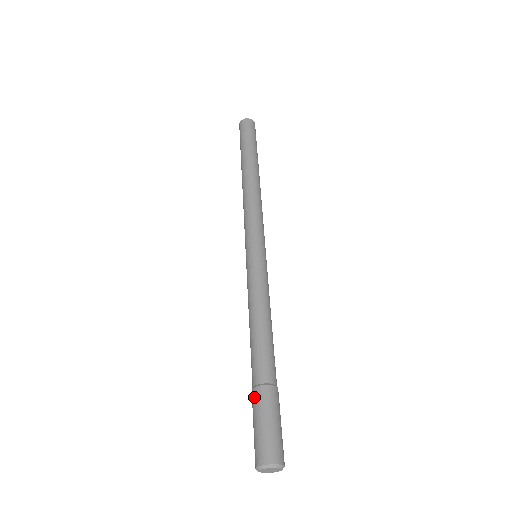
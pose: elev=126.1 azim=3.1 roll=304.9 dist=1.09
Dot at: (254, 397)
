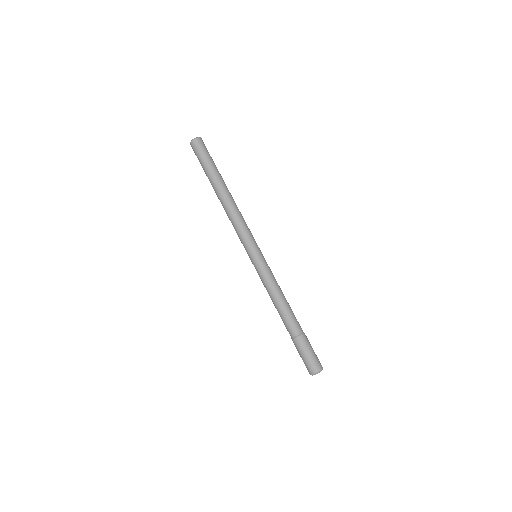
Dot at: (294, 344)
